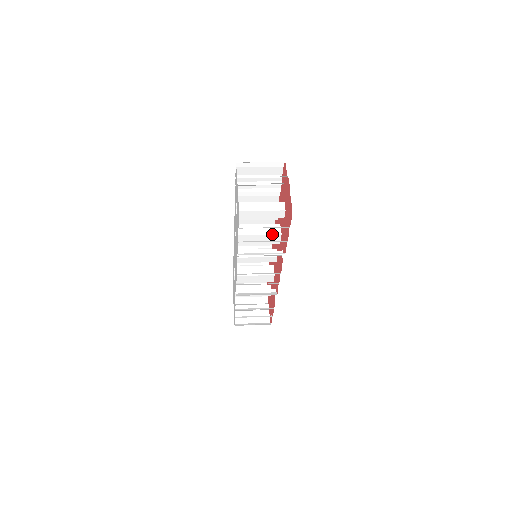
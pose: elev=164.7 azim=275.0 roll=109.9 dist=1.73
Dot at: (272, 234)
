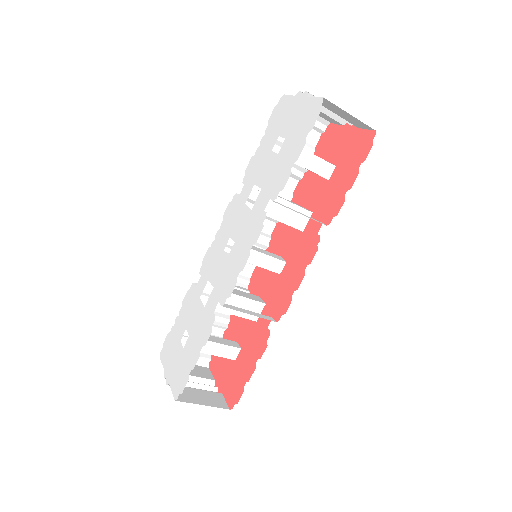
Dot at: (302, 207)
